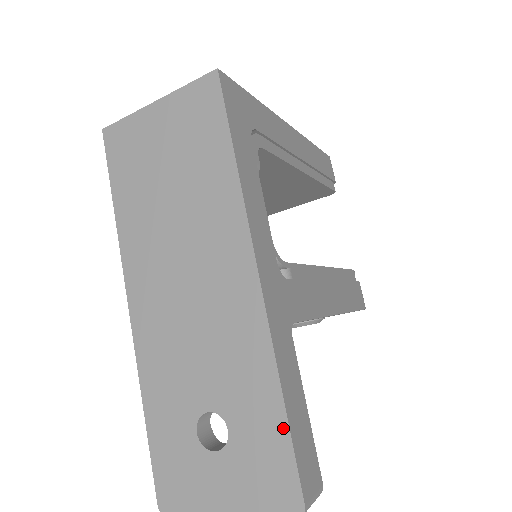
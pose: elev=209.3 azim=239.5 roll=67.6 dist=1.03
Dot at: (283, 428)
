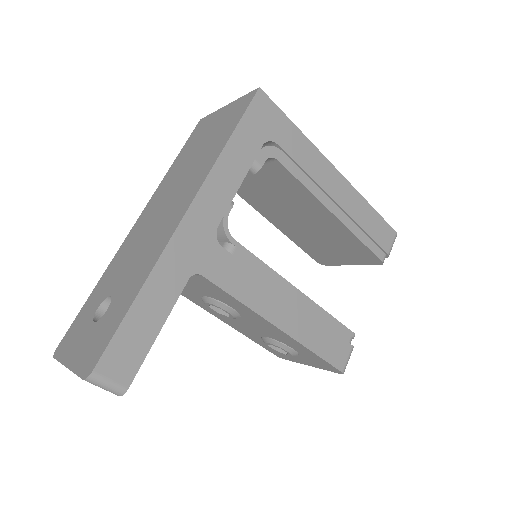
Dot at: (122, 316)
